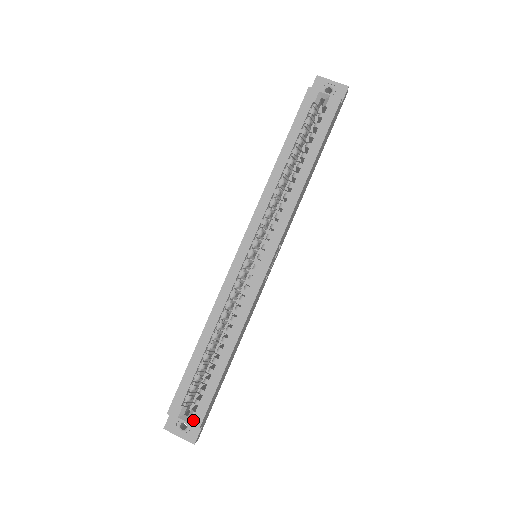
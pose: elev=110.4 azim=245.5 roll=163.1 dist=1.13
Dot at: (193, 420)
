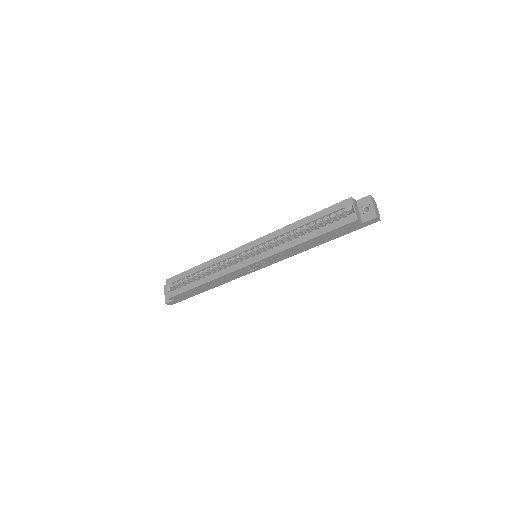
Dot at: (169, 293)
